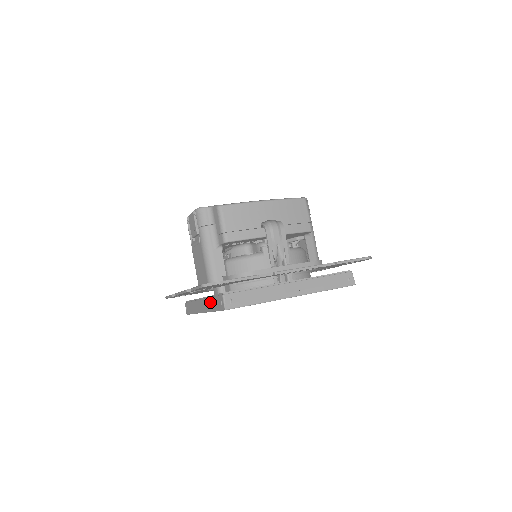
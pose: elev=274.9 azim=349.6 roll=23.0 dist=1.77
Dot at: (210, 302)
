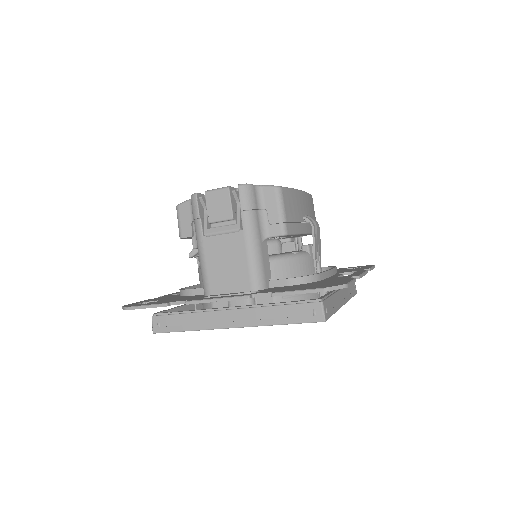
Dot at: (270, 312)
